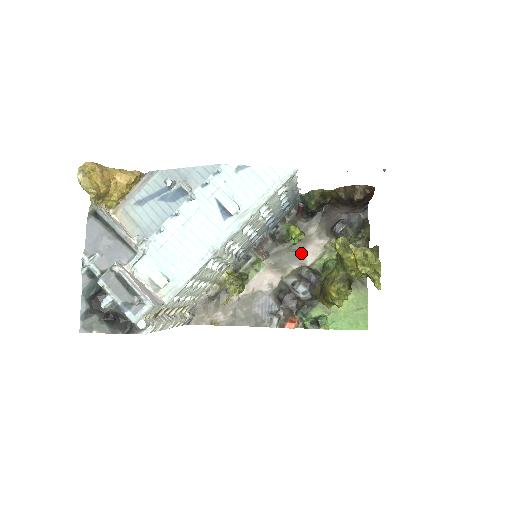
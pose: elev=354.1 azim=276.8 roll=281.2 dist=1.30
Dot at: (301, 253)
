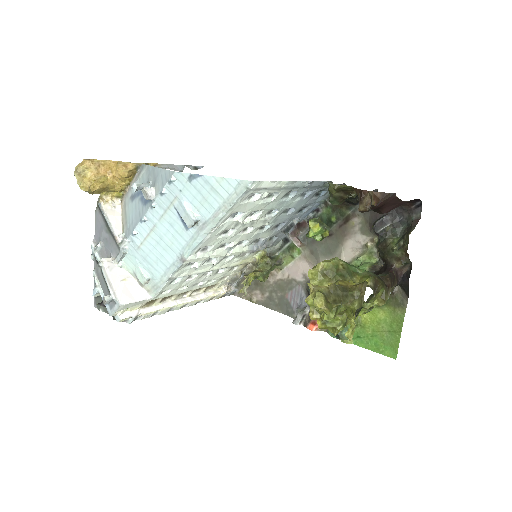
Dot at: (339, 247)
